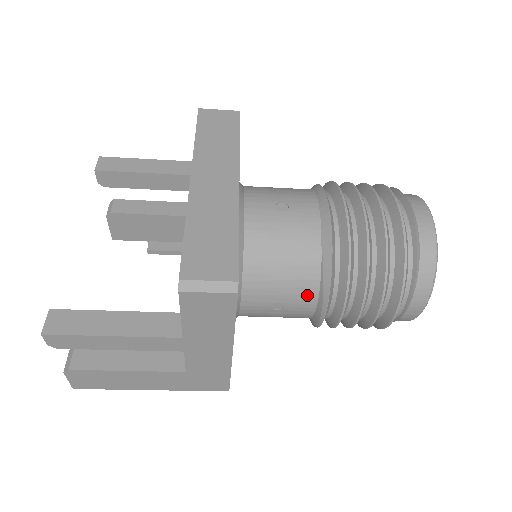
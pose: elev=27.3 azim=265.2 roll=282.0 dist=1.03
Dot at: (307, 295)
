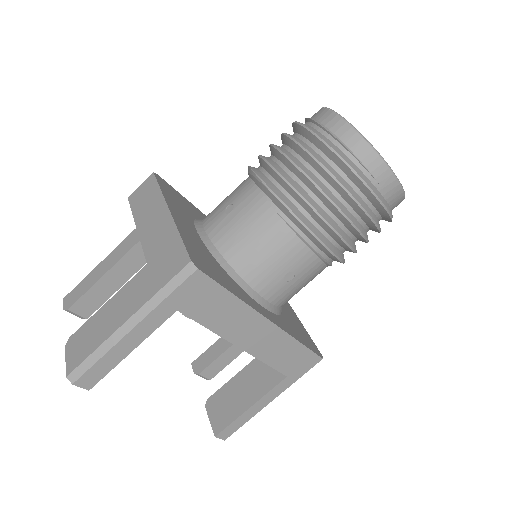
Dot at: (243, 186)
